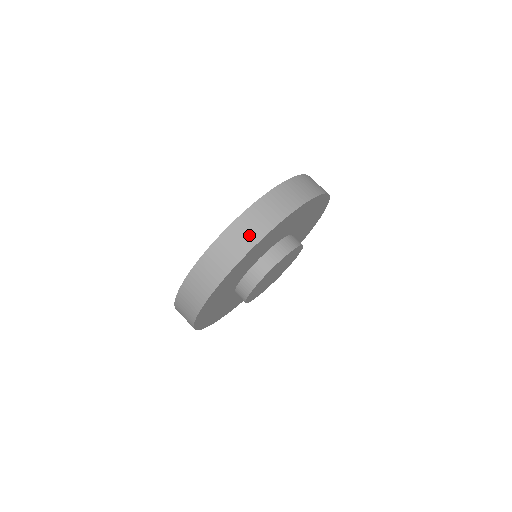
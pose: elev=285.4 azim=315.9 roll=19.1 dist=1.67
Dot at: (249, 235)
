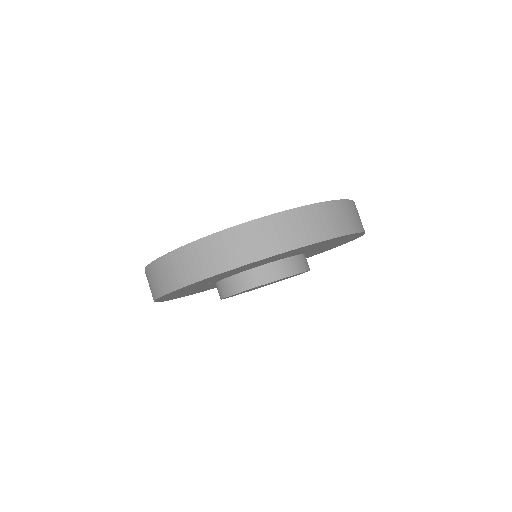
Dot at: (181, 273)
